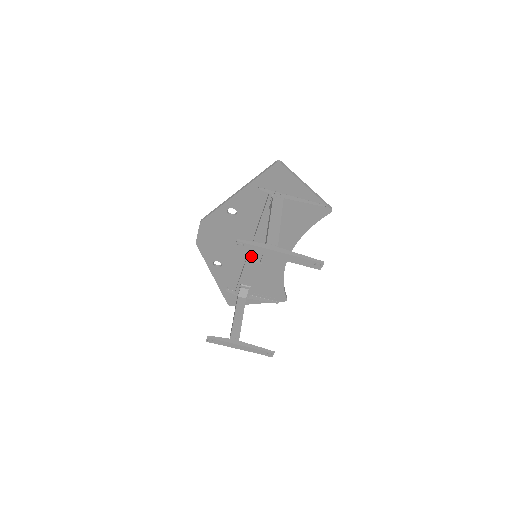
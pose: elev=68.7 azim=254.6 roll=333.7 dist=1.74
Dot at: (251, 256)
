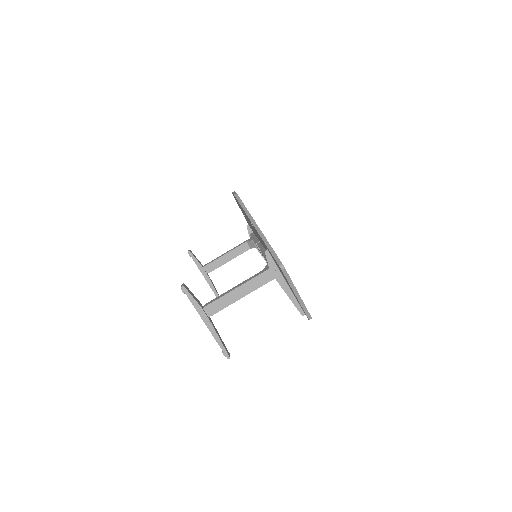
Dot at: occluded
